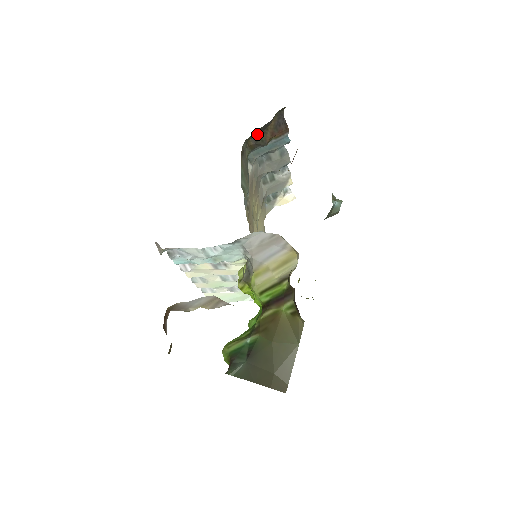
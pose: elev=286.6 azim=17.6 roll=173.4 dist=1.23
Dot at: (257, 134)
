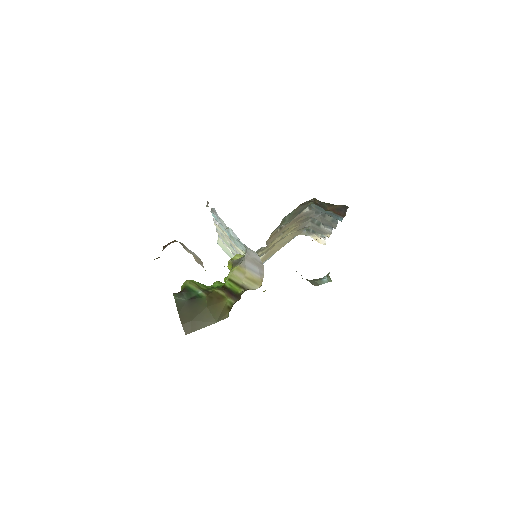
Dot at: (323, 202)
